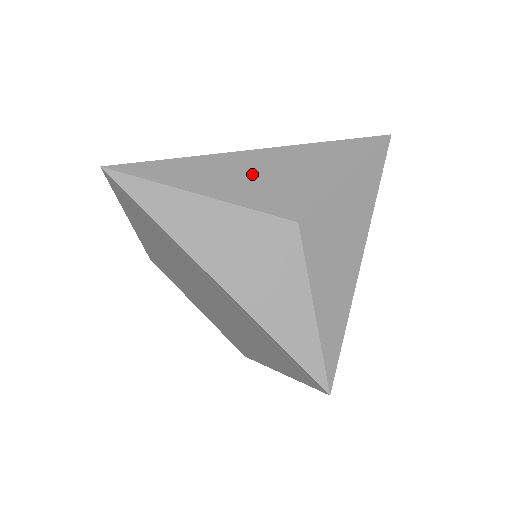
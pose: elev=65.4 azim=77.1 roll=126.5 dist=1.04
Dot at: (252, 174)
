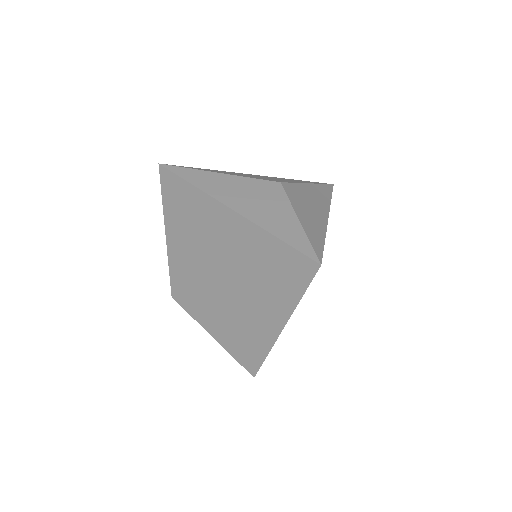
Dot at: (249, 175)
